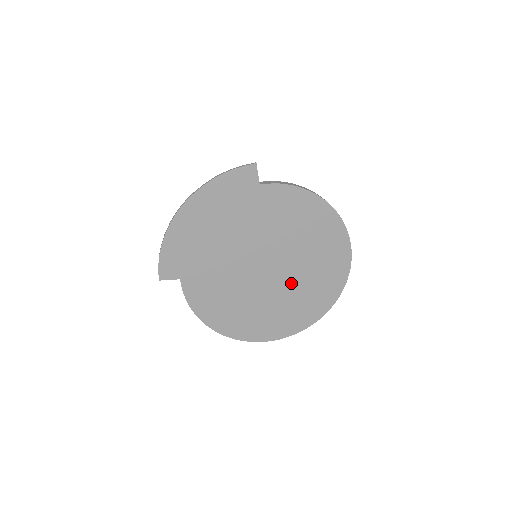
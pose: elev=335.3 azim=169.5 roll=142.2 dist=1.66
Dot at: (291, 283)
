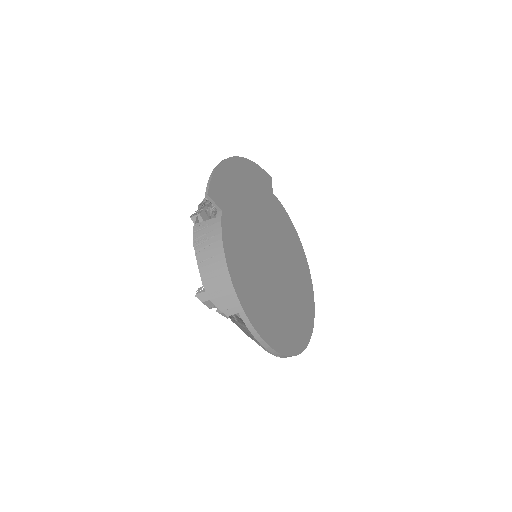
Dot at: (286, 292)
